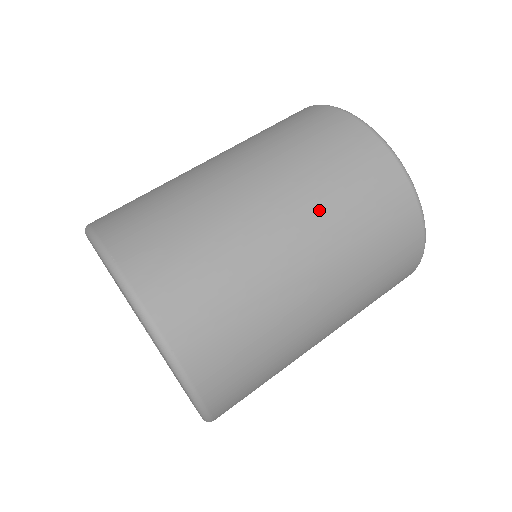
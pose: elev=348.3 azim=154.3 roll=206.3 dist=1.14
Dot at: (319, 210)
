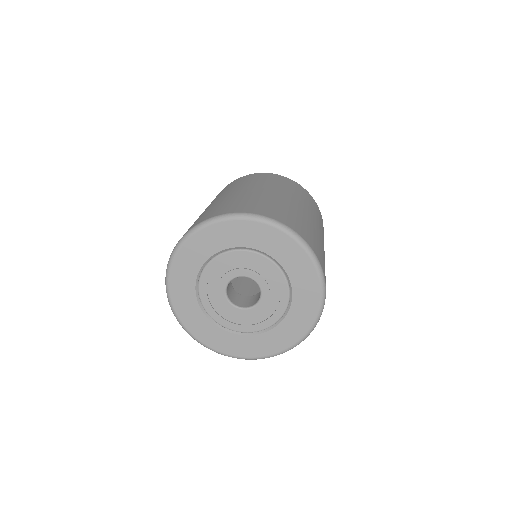
Dot at: (318, 221)
